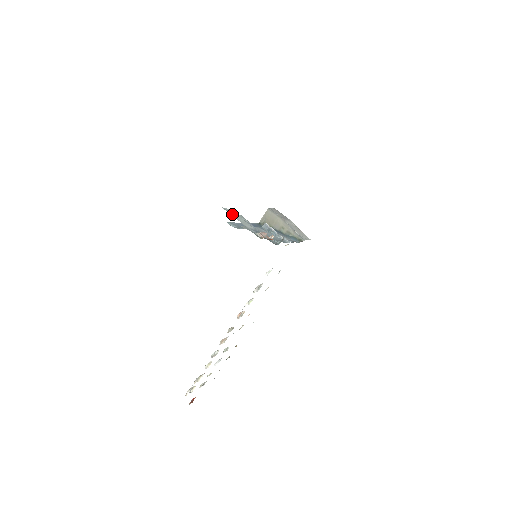
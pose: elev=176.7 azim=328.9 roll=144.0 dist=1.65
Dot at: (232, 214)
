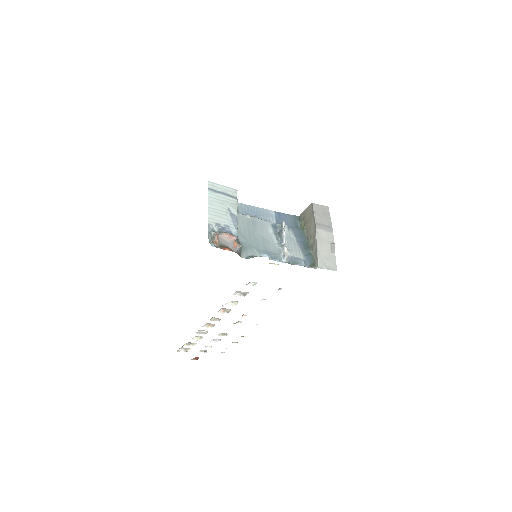
Dot at: (211, 195)
